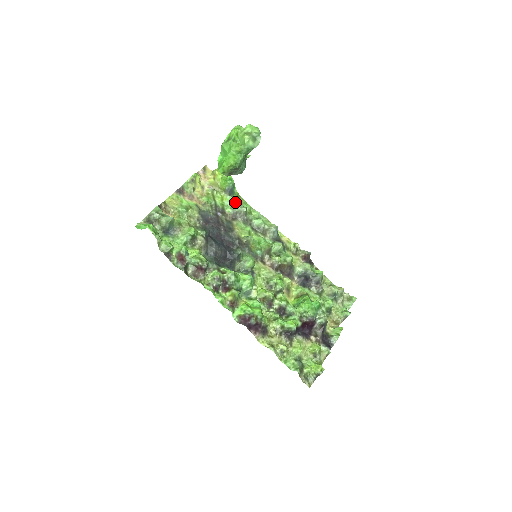
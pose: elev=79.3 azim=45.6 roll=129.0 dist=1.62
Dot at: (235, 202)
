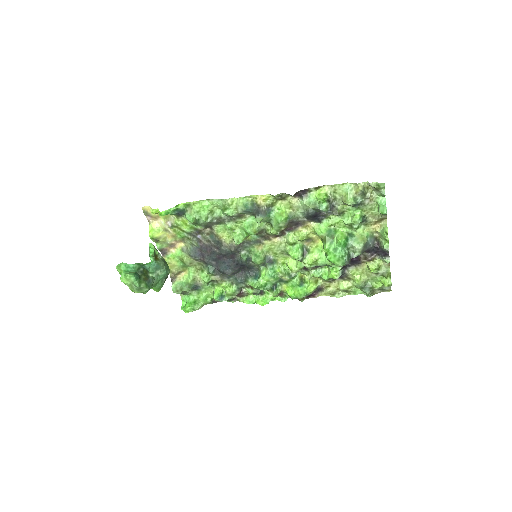
Dot at: (194, 223)
